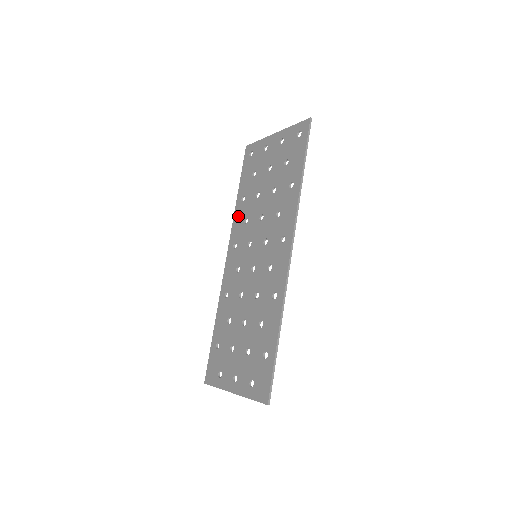
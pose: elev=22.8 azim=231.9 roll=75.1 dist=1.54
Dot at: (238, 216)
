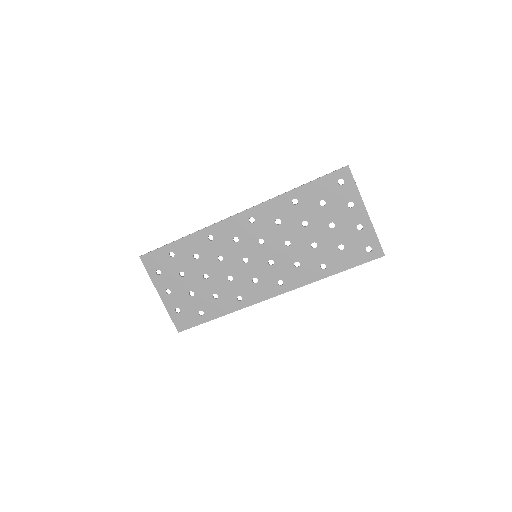
Dot at: (278, 206)
